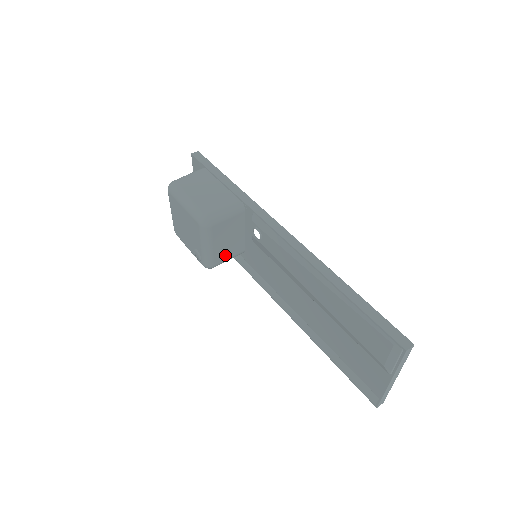
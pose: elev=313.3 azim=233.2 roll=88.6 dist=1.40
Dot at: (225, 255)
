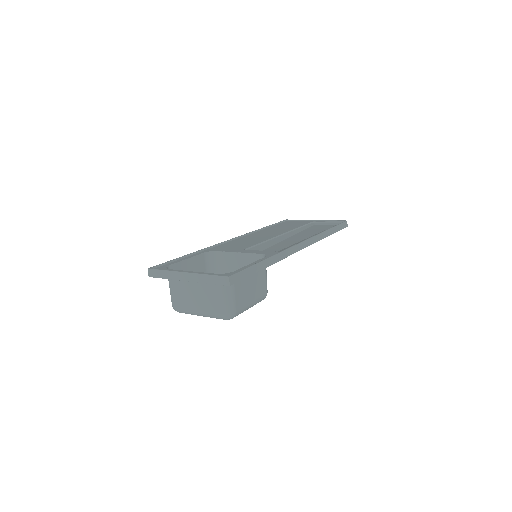
Dot at: occluded
